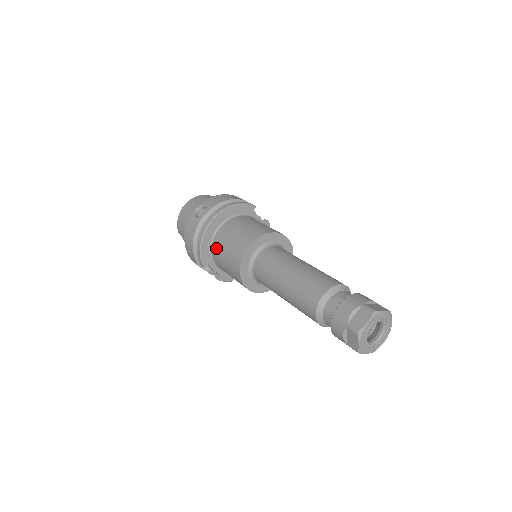
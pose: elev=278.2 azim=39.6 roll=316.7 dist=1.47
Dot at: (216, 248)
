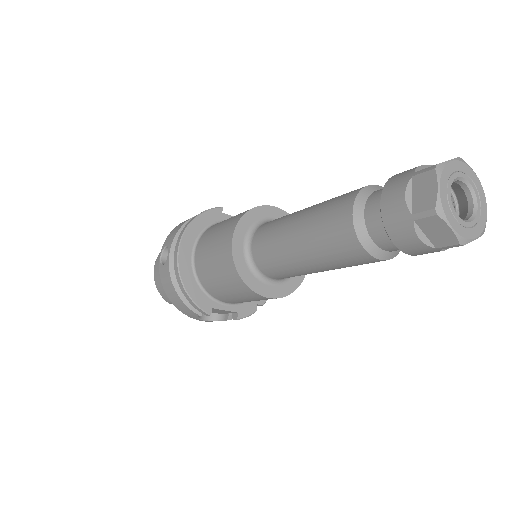
Dot at: (204, 280)
